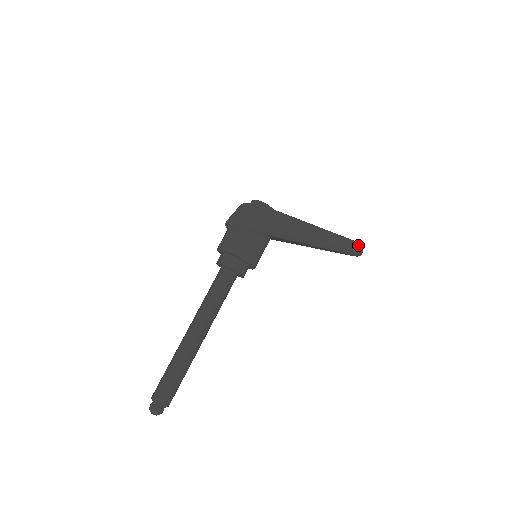
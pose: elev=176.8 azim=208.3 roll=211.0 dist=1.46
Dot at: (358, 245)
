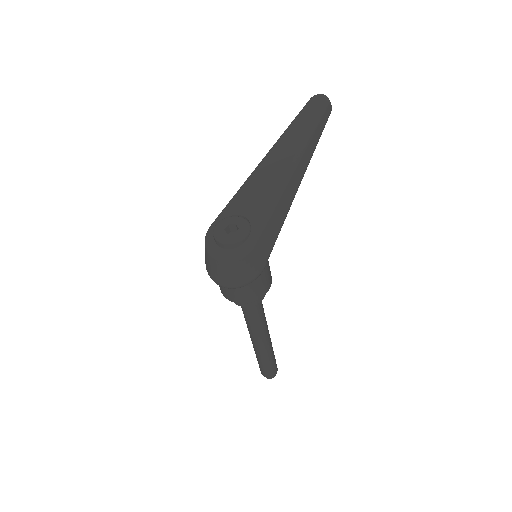
Dot at: (326, 110)
